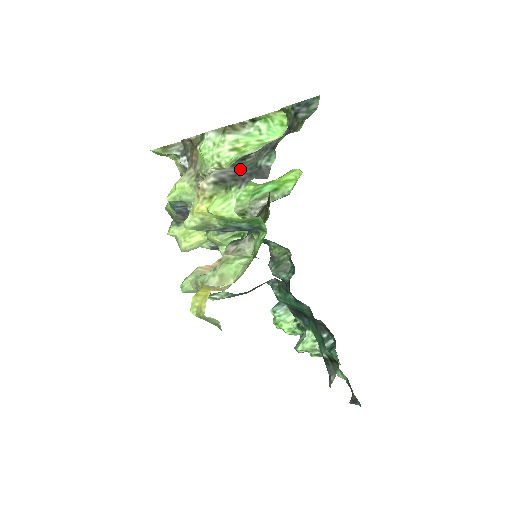
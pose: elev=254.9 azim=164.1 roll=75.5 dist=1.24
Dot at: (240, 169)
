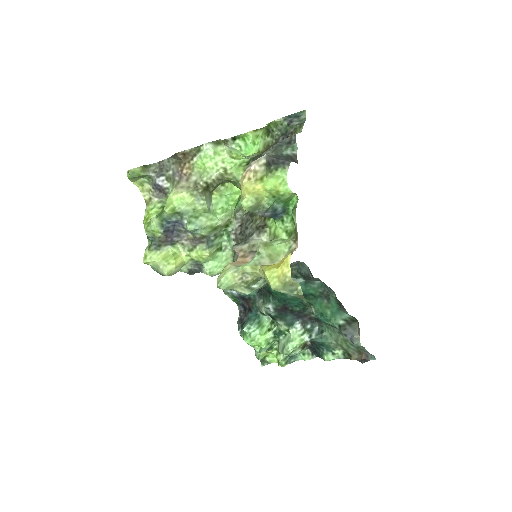
Dot at: (275, 157)
